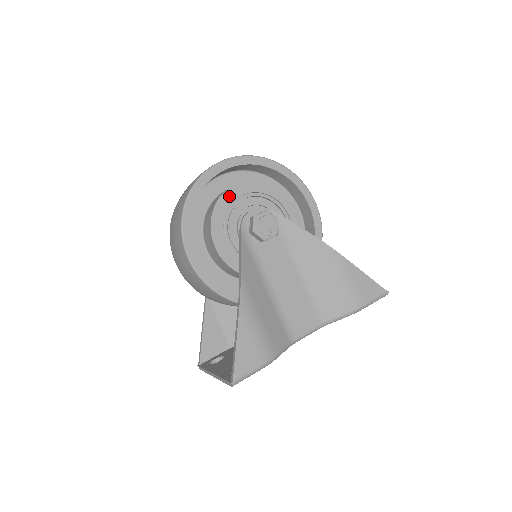
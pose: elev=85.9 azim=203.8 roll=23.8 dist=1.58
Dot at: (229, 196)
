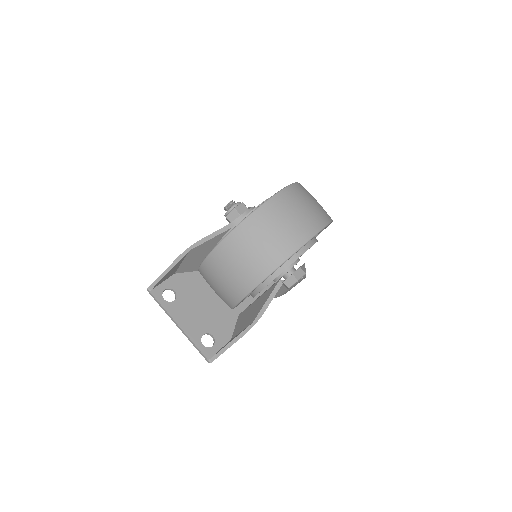
Dot at: occluded
